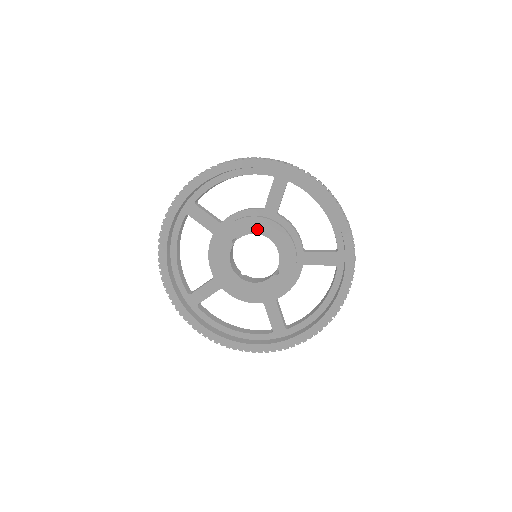
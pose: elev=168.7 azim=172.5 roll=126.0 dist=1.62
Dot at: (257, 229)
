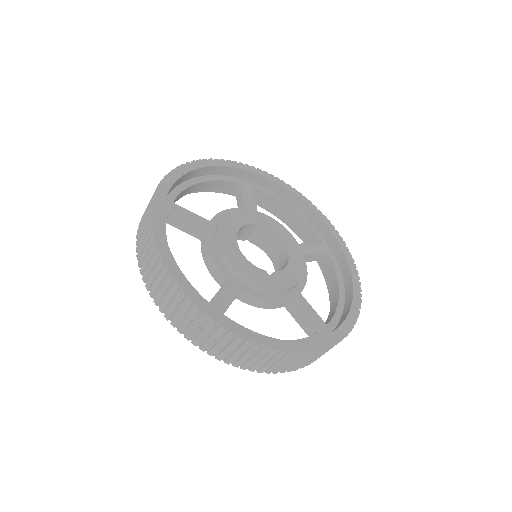
Dot at: (285, 240)
